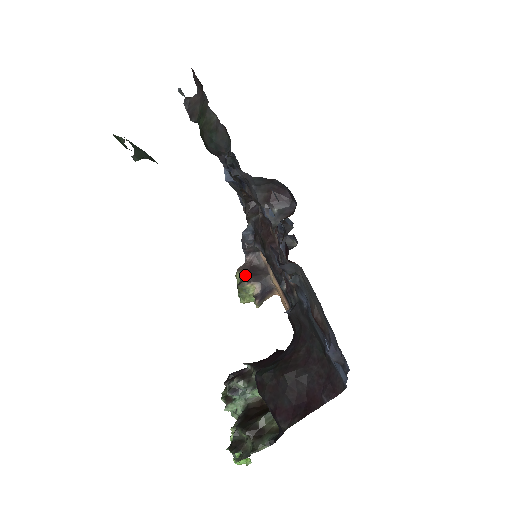
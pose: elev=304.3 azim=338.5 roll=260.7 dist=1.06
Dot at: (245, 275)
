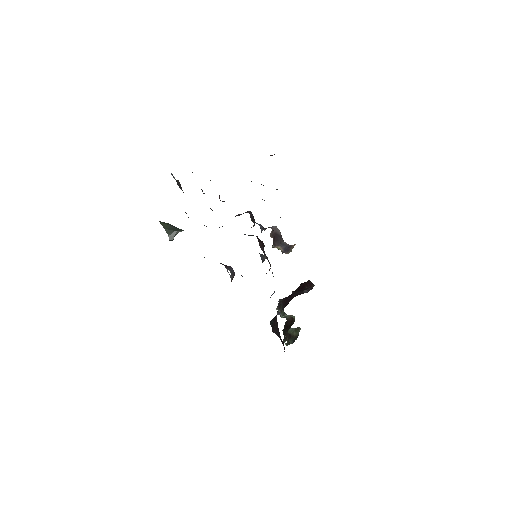
Dot at: (273, 240)
